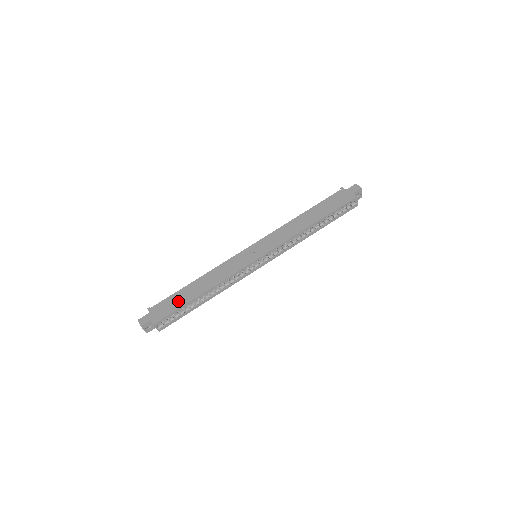
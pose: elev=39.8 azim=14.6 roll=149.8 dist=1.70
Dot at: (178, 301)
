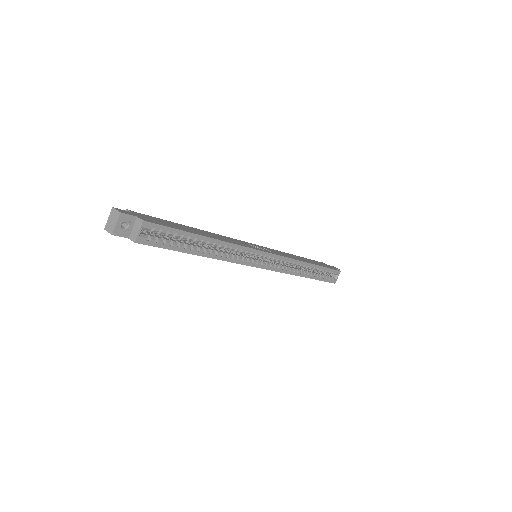
Dot at: (176, 226)
